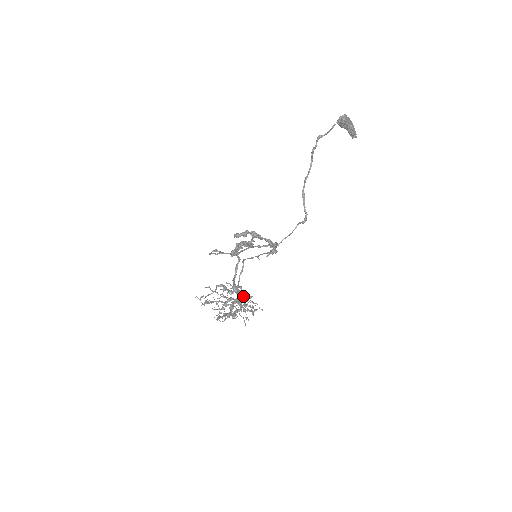
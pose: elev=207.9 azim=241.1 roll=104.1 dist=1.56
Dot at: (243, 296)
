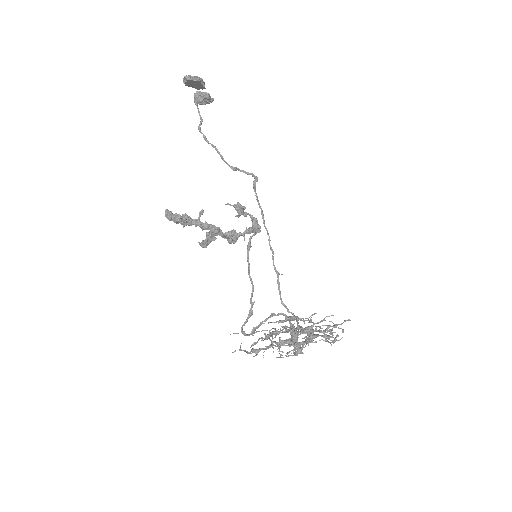
Dot at: (326, 341)
